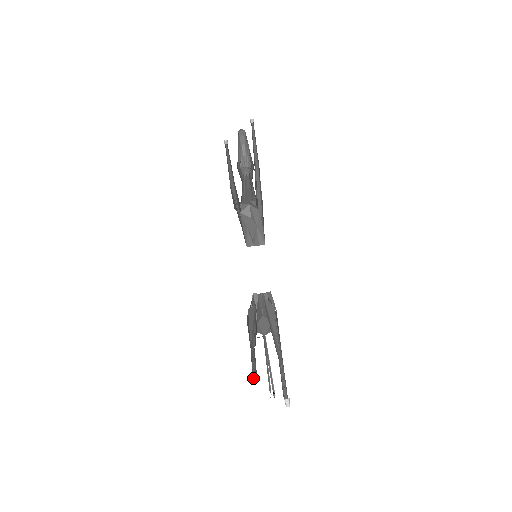
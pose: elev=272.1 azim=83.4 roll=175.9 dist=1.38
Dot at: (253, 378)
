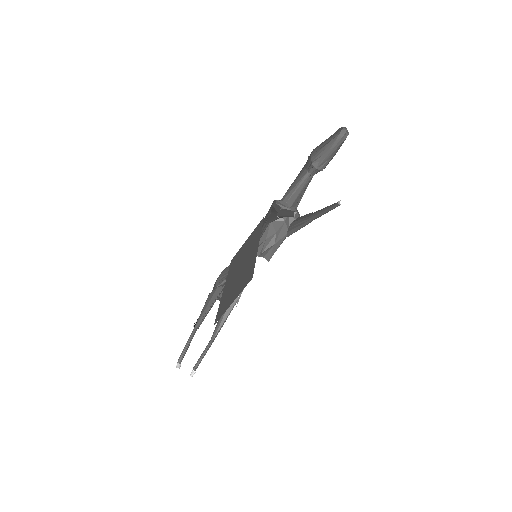
Dot at: (178, 362)
